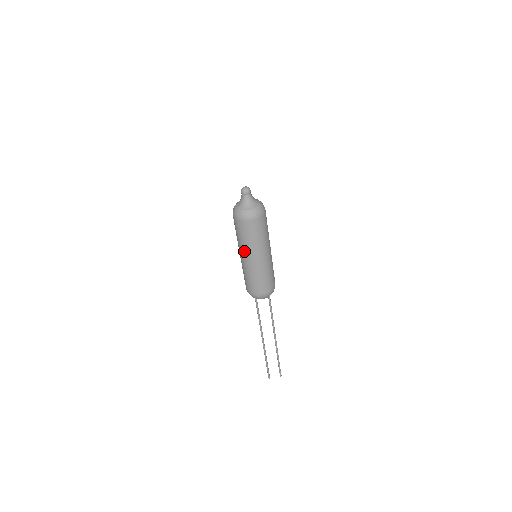
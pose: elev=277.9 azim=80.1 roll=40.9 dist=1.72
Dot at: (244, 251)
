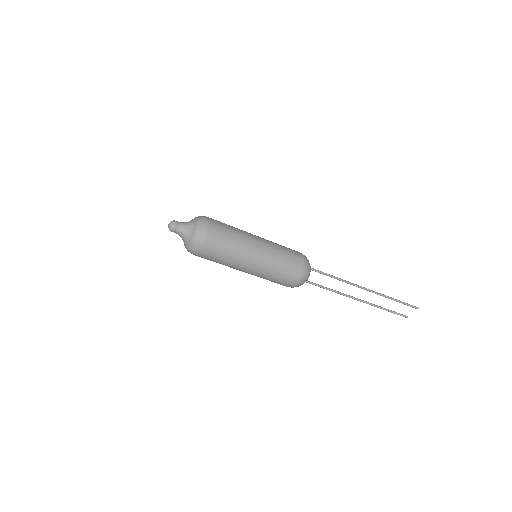
Dot at: occluded
